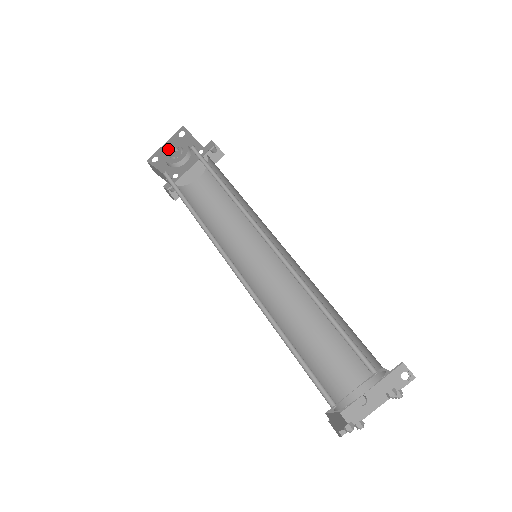
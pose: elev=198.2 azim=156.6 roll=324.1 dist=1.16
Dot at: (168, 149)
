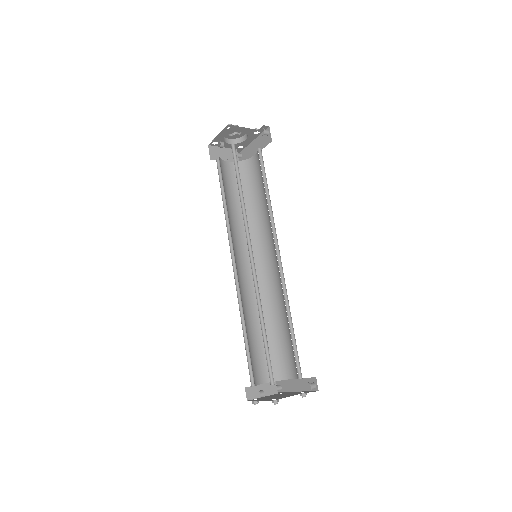
Dot at: (223, 137)
